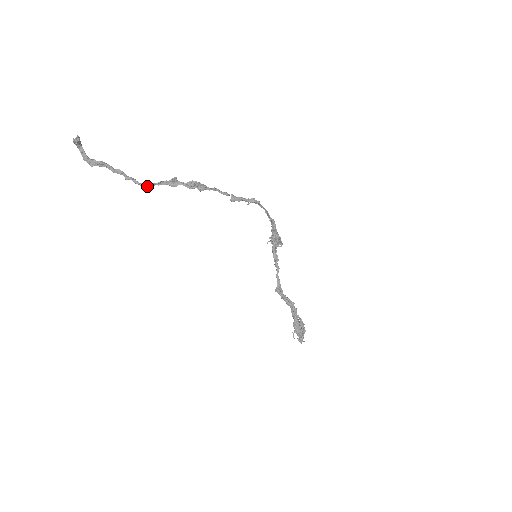
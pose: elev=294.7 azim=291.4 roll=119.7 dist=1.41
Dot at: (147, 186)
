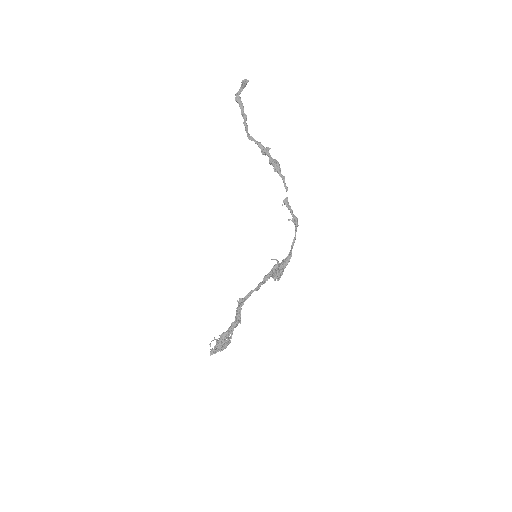
Dot at: (250, 136)
